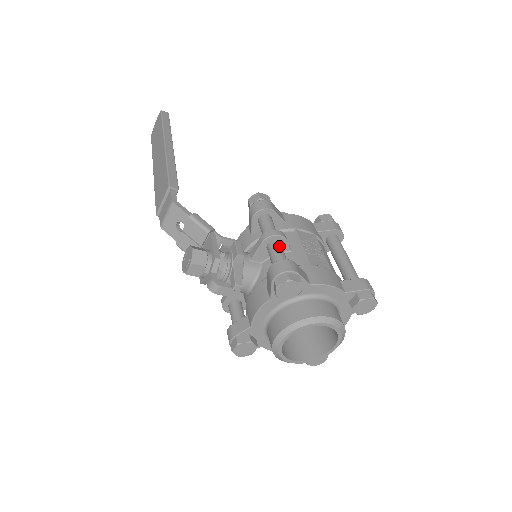
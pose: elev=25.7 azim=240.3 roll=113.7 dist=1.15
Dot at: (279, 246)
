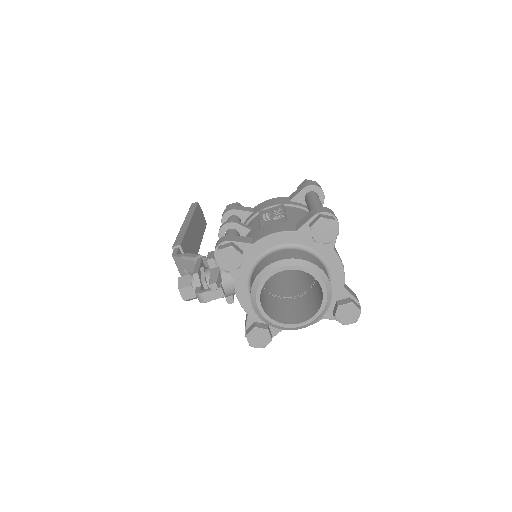
Dot at: (229, 232)
